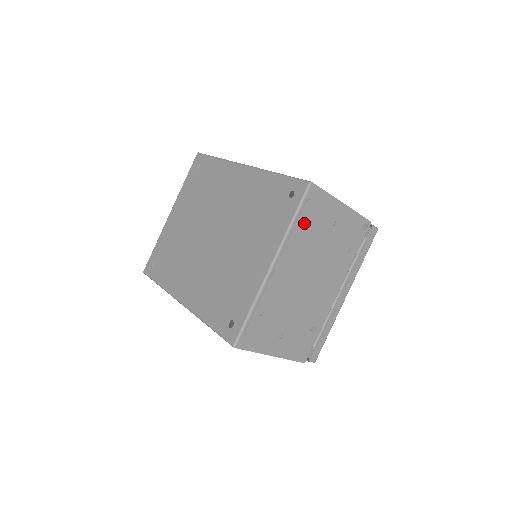
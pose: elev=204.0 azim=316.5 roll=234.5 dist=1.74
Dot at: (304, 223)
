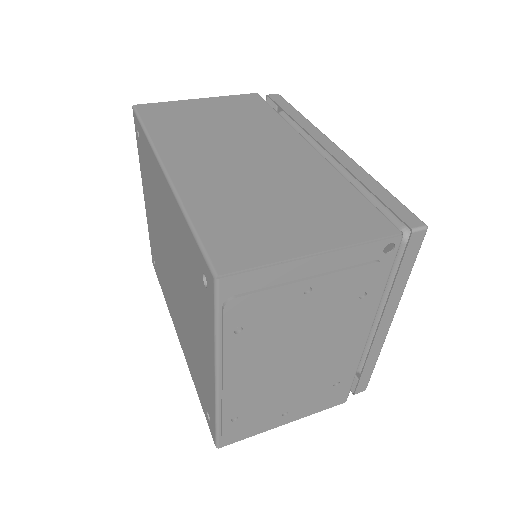
Dot at: (239, 326)
